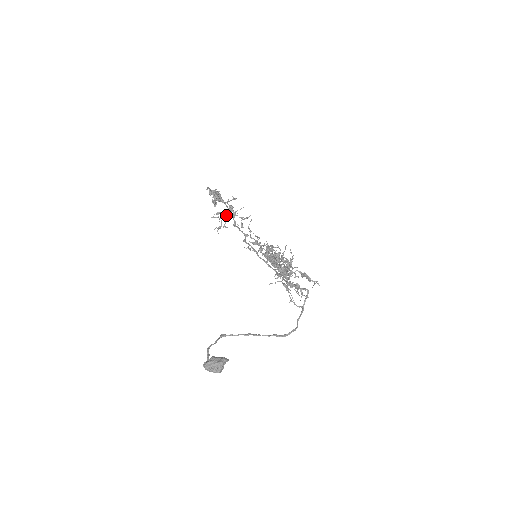
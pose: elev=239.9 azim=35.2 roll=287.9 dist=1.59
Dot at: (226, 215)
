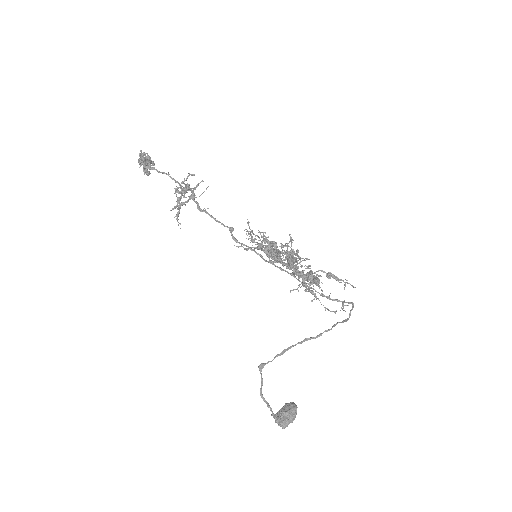
Dot at: (181, 196)
